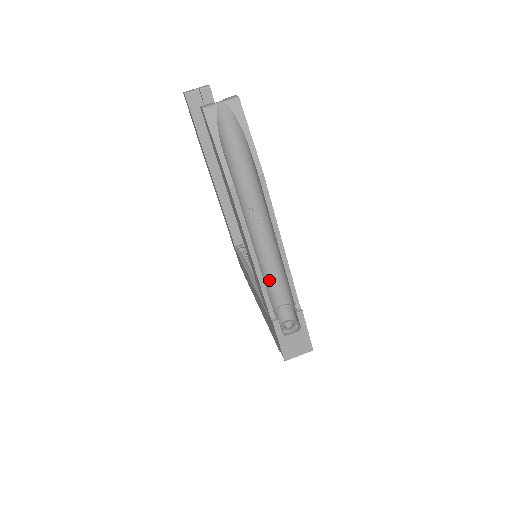
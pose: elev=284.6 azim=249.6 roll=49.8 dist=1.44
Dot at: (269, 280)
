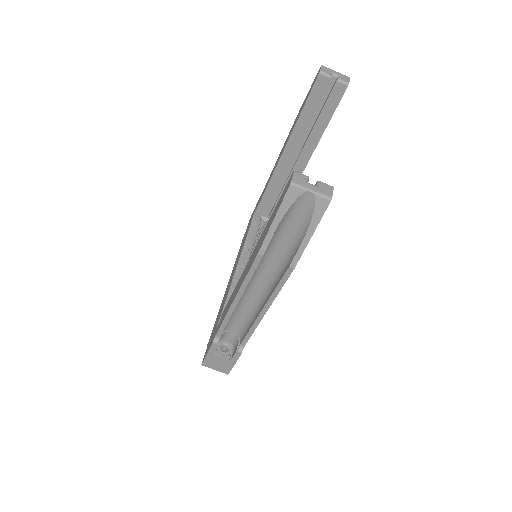
Dot at: (237, 314)
